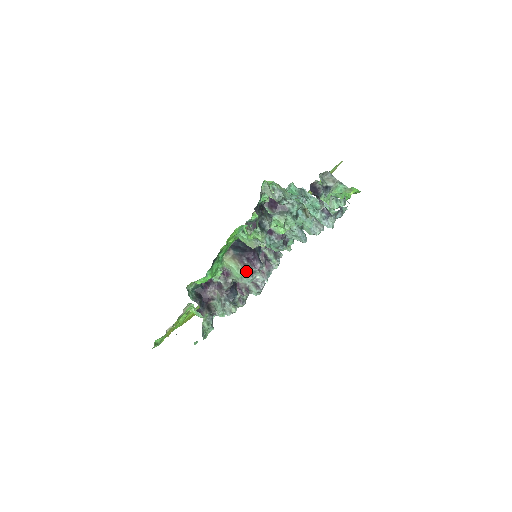
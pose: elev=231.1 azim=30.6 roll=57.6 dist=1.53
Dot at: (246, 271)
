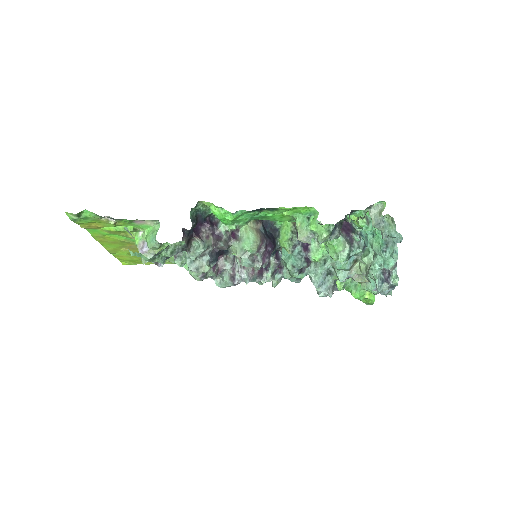
Dot at: (255, 252)
